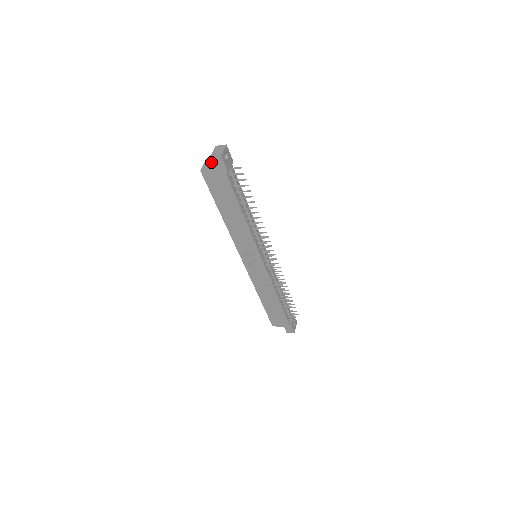
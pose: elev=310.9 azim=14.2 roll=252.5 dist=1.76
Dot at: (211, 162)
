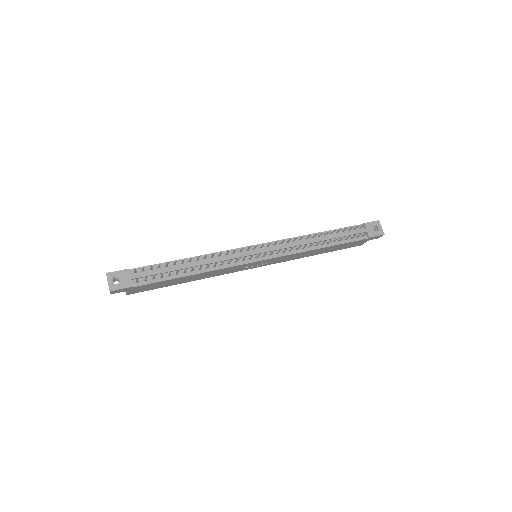
Dot at: occluded
